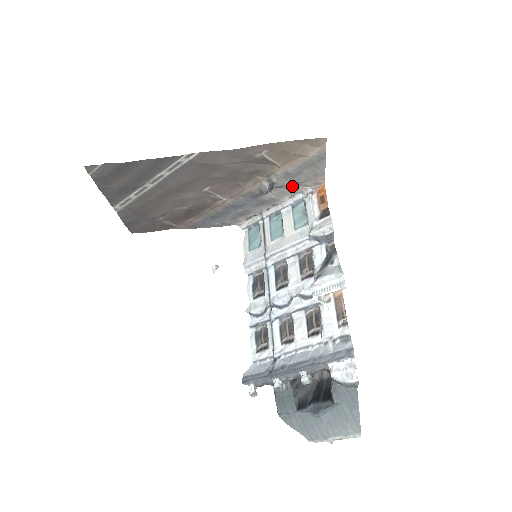
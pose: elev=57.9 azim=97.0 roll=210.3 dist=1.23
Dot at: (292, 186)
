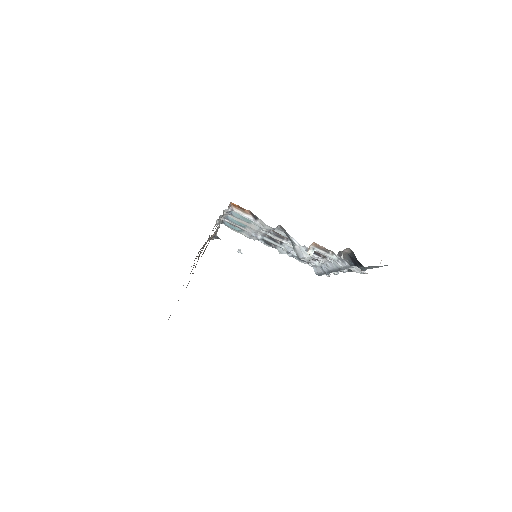
Dot at: (220, 220)
